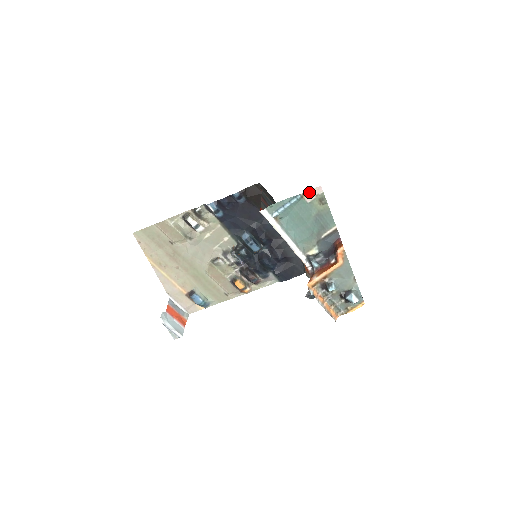
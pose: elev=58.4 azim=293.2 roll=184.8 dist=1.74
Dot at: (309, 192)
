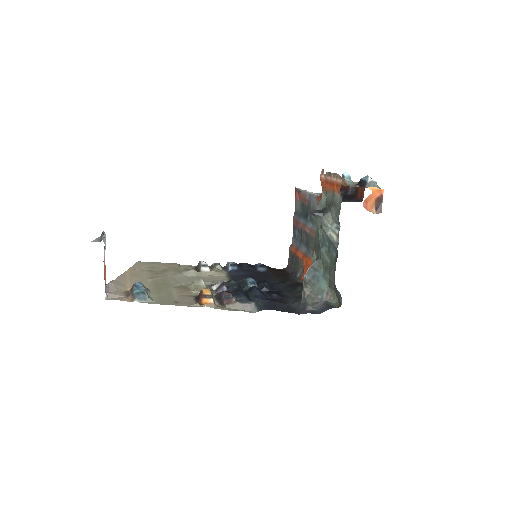
Dot at: occluded
